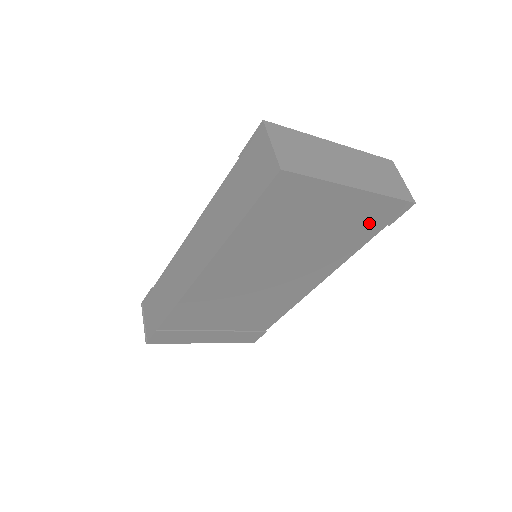
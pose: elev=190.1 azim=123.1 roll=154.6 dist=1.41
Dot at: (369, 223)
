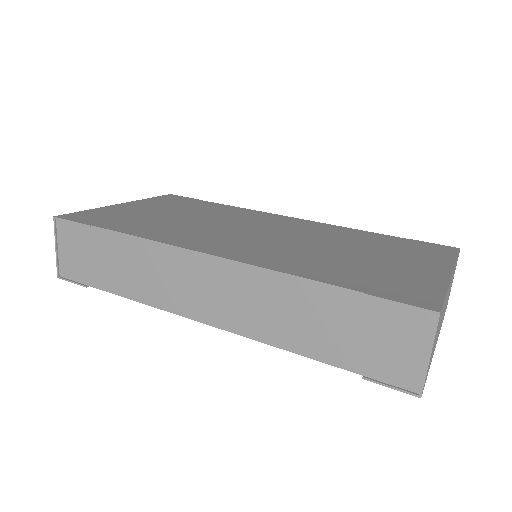
Dot at: occluded
